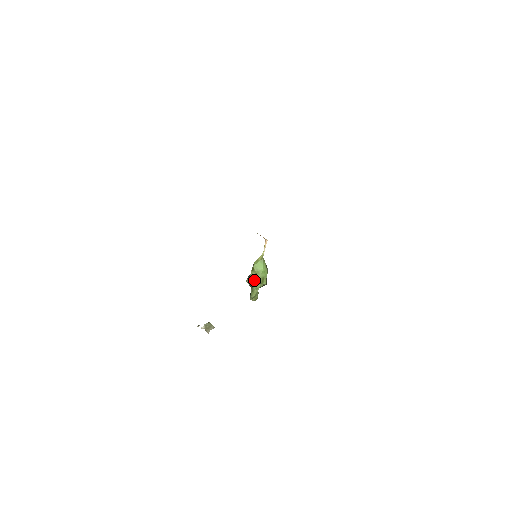
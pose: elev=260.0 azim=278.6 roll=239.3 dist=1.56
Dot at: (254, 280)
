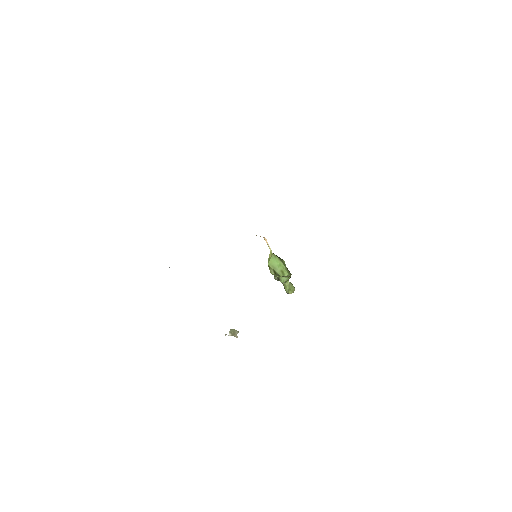
Dot at: (278, 276)
